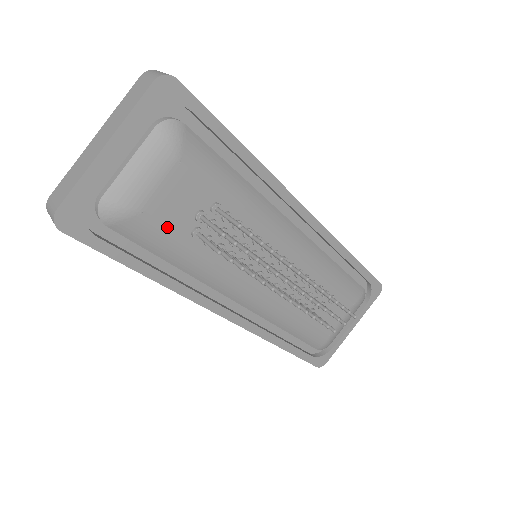
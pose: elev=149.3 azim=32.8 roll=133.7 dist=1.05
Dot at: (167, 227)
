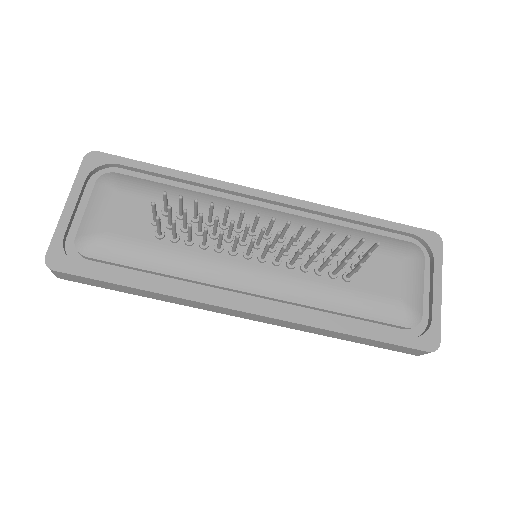
Dot at: (131, 238)
